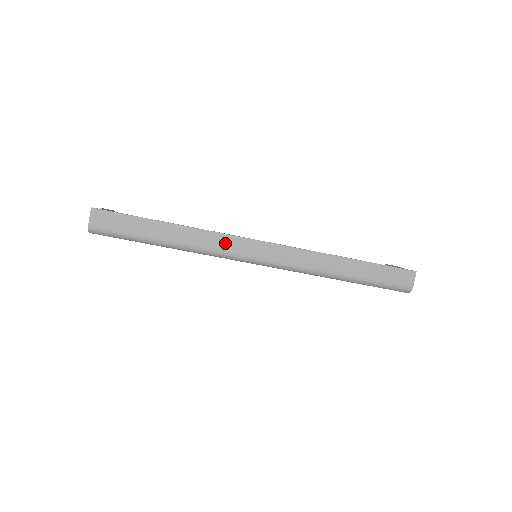
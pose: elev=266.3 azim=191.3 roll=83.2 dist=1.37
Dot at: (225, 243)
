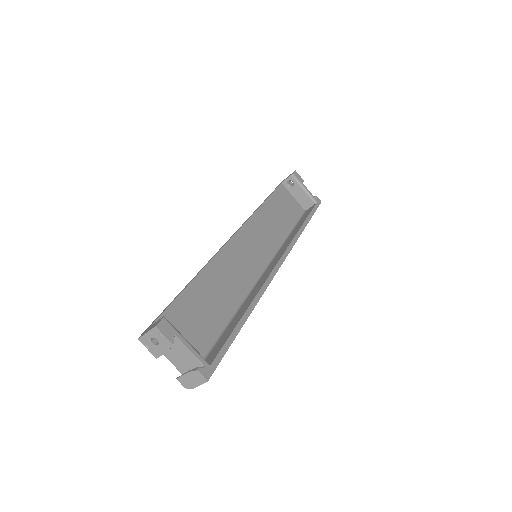
Dot at: occluded
